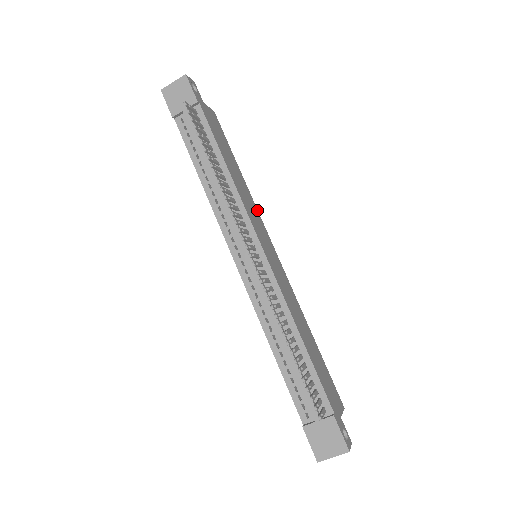
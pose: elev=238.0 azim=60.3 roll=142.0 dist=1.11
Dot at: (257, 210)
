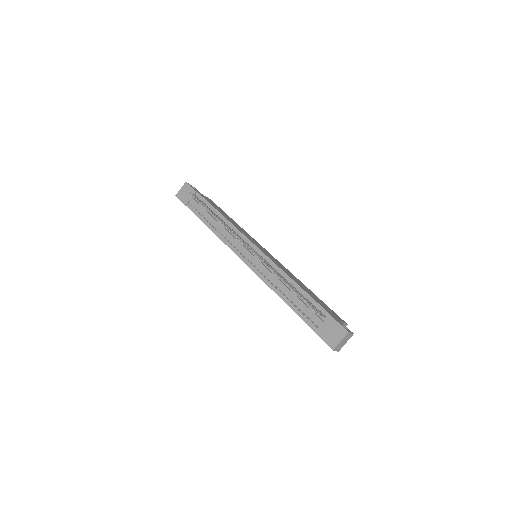
Dot at: occluded
